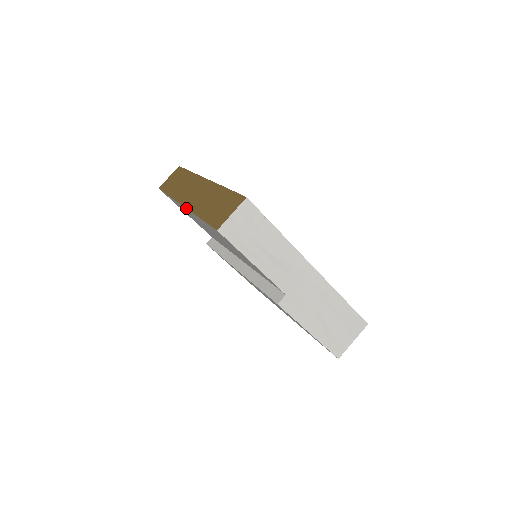
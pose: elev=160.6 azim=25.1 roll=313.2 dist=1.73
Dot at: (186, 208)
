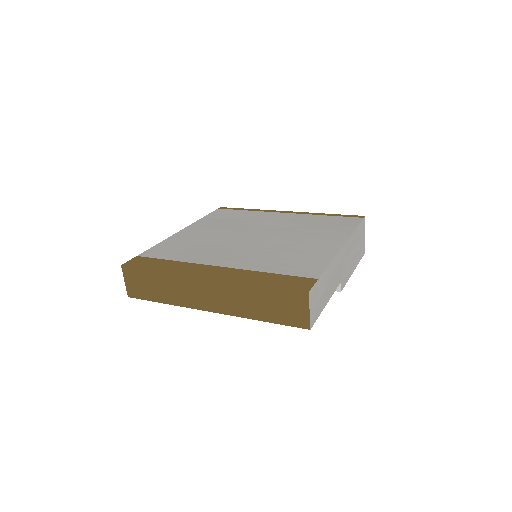
Dot at: occluded
